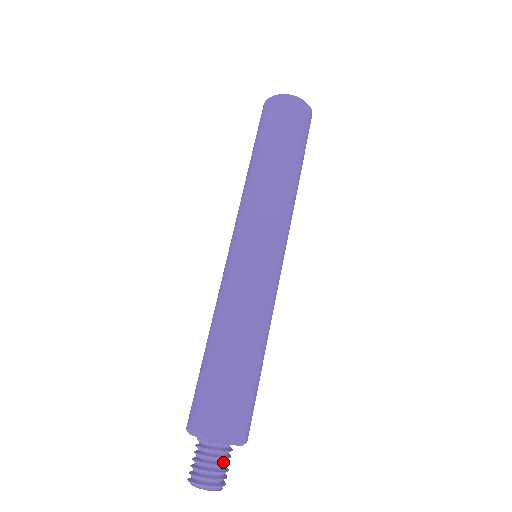
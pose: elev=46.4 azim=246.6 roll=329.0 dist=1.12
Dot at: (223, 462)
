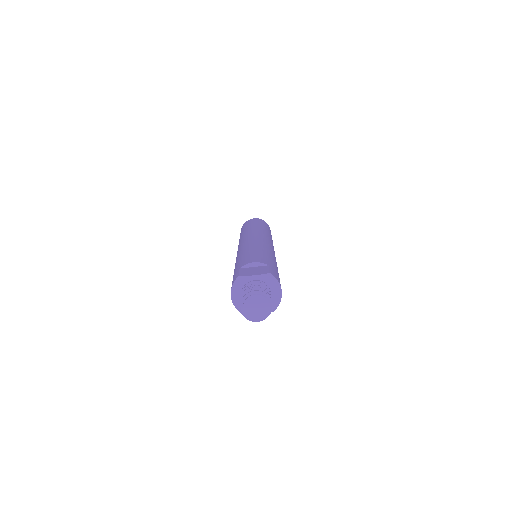
Dot at: occluded
